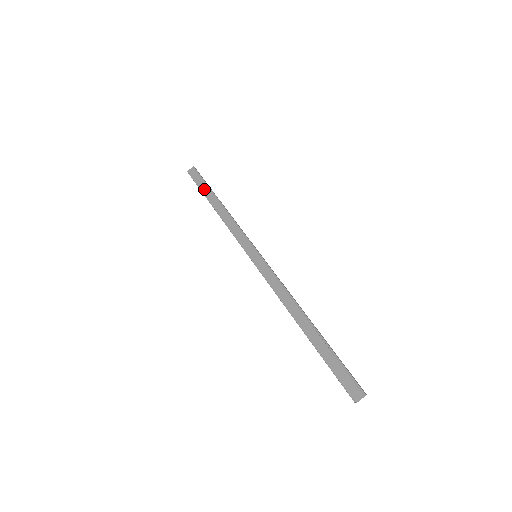
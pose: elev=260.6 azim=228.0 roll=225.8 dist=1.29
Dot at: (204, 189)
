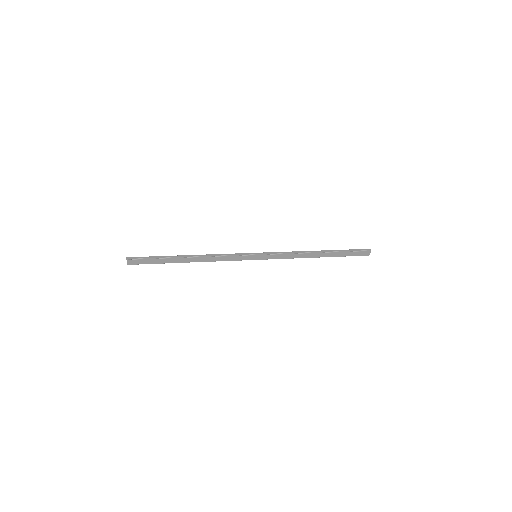
Dot at: (163, 262)
